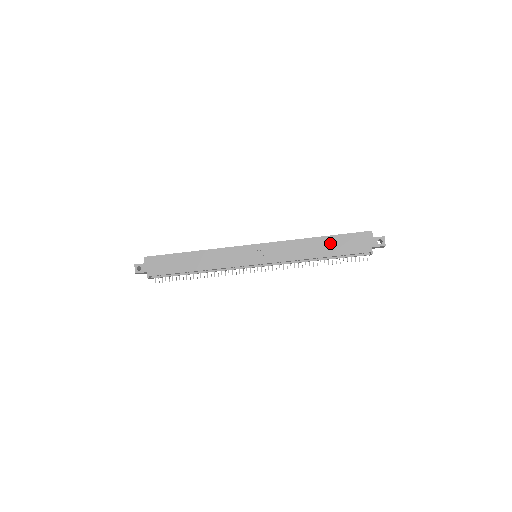
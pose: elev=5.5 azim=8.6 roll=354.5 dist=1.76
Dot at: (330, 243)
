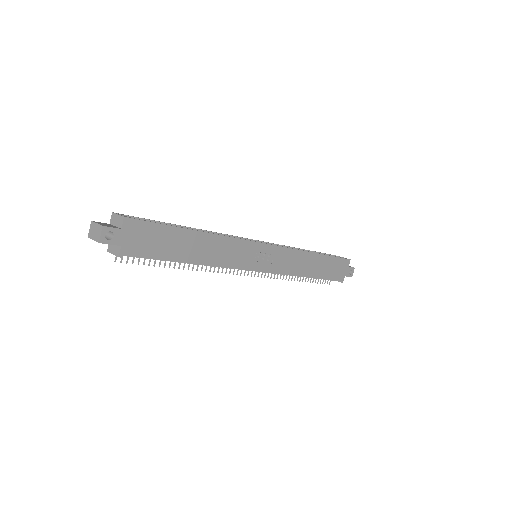
Dot at: (323, 263)
